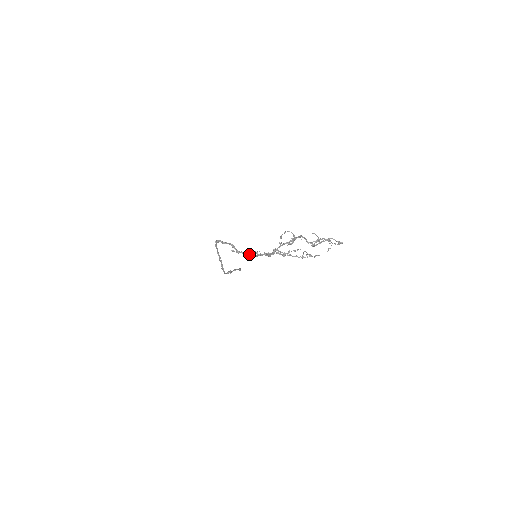
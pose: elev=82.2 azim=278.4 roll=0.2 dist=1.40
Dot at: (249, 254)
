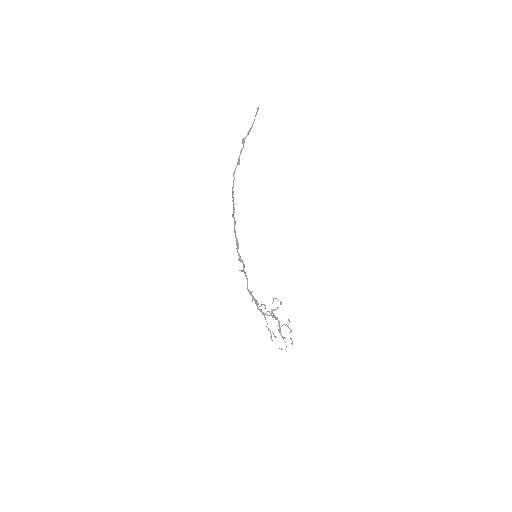
Dot at: occluded
